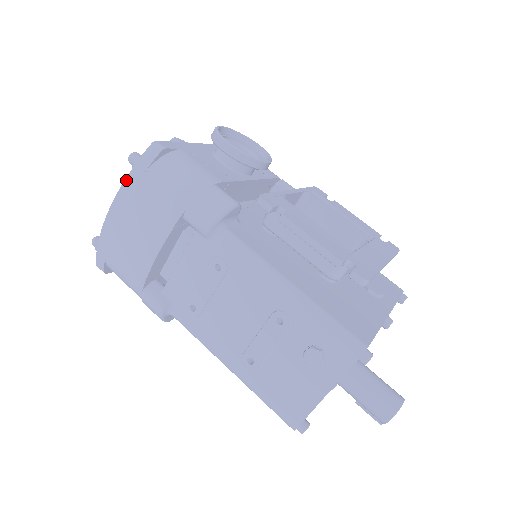
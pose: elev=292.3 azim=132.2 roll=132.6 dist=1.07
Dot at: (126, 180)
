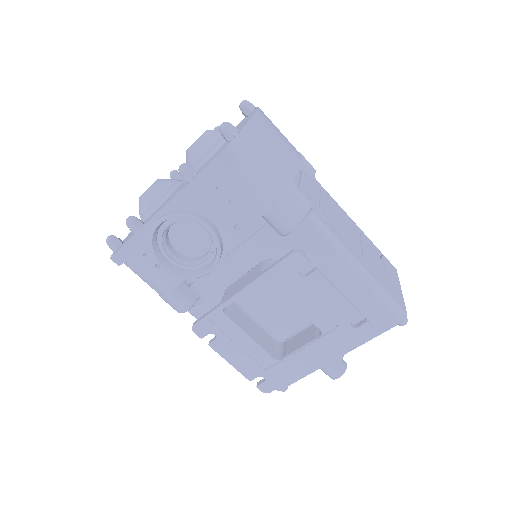
Dot at: occluded
